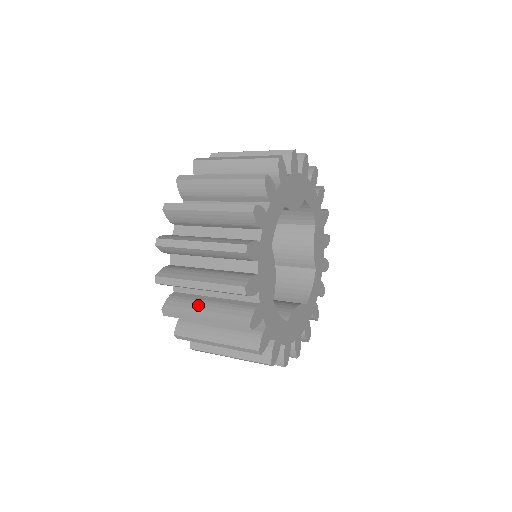
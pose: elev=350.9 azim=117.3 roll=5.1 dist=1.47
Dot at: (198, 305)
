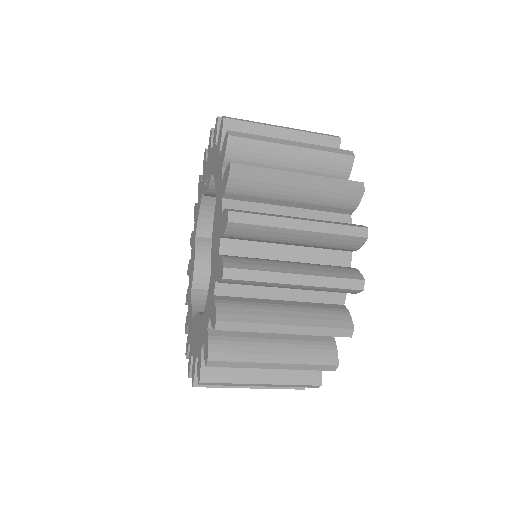
Dot at: (279, 263)
